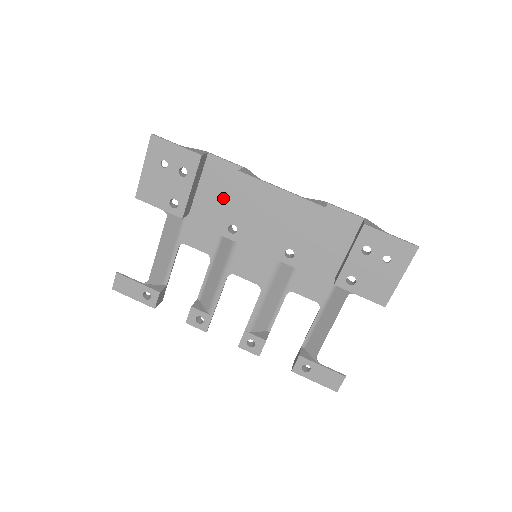
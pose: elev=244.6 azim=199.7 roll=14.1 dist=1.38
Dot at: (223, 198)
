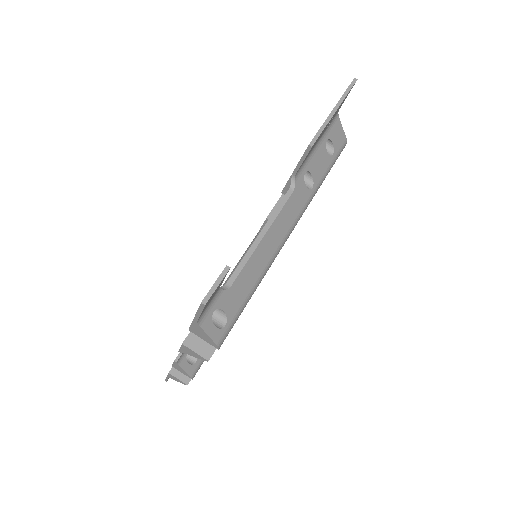
Dot at: occluded
